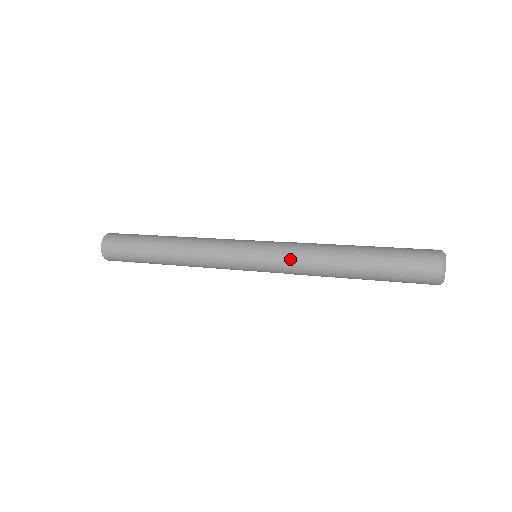
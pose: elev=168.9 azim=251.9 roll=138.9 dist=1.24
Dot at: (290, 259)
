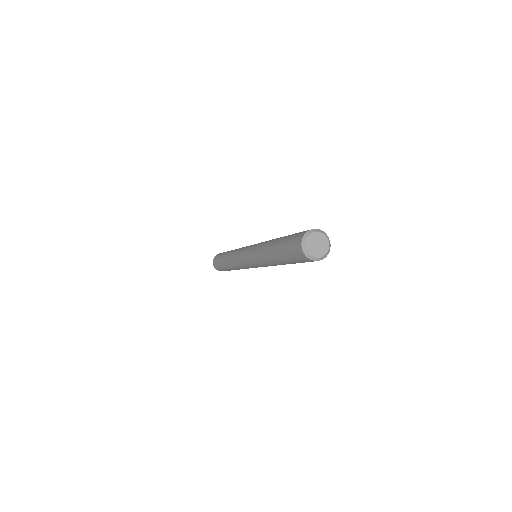
Dot at: (255, 255)
